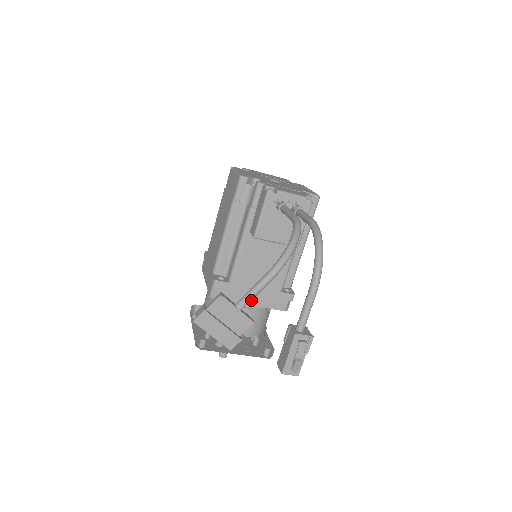
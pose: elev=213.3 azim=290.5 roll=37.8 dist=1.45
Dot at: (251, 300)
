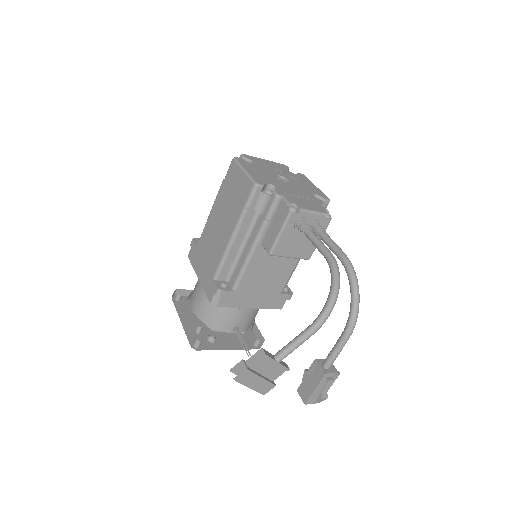
Dot at: (251, 303)
